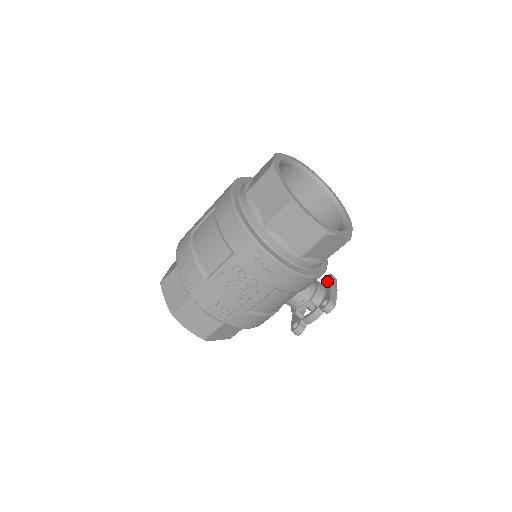
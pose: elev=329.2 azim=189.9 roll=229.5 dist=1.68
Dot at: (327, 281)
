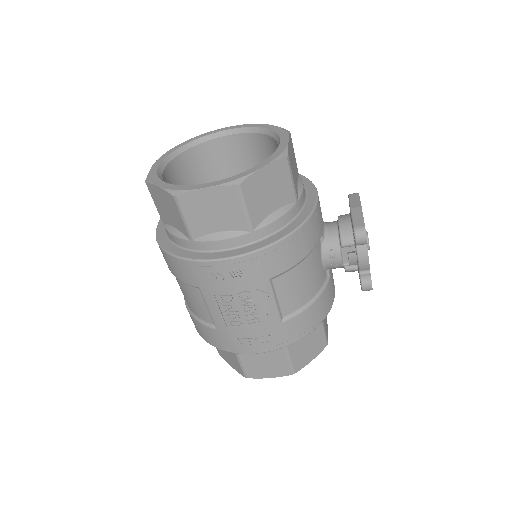
Dot at: occluded
